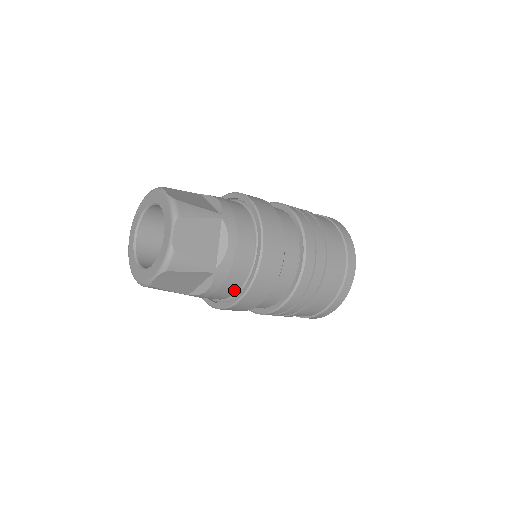
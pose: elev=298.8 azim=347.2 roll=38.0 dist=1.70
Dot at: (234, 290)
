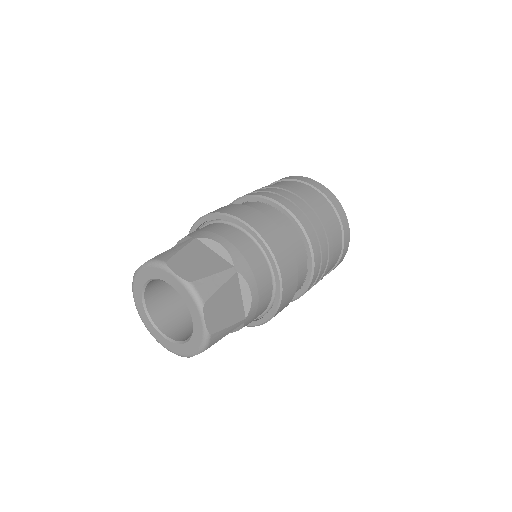
Dot at: occluded
